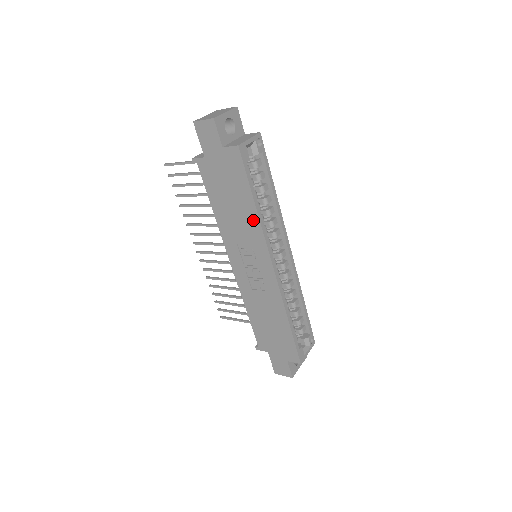
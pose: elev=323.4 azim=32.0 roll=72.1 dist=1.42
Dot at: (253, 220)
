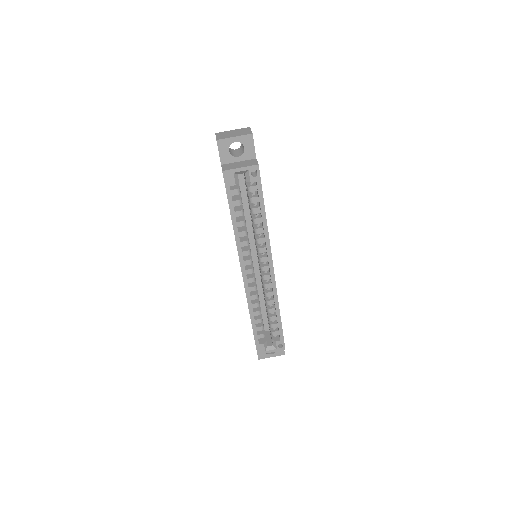
Dot at: occluded
